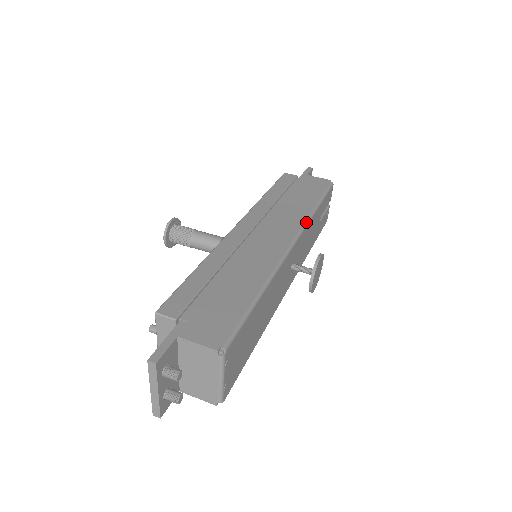
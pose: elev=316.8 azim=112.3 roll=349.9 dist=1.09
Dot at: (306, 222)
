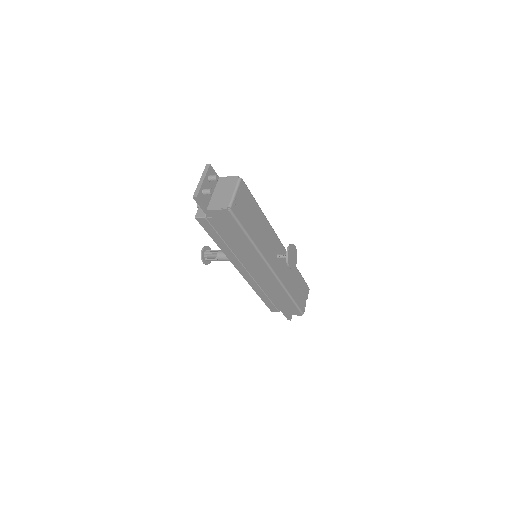
Dot at: occluded
